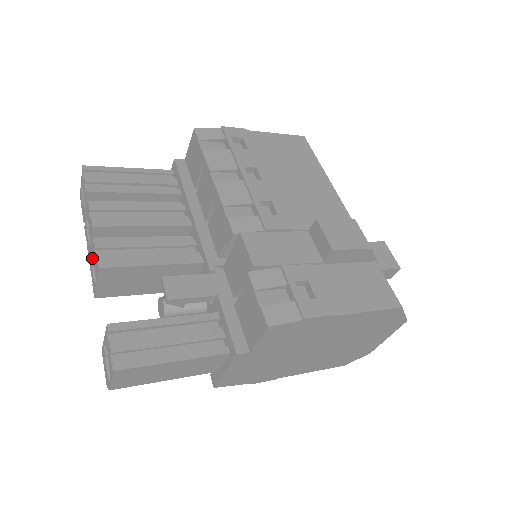
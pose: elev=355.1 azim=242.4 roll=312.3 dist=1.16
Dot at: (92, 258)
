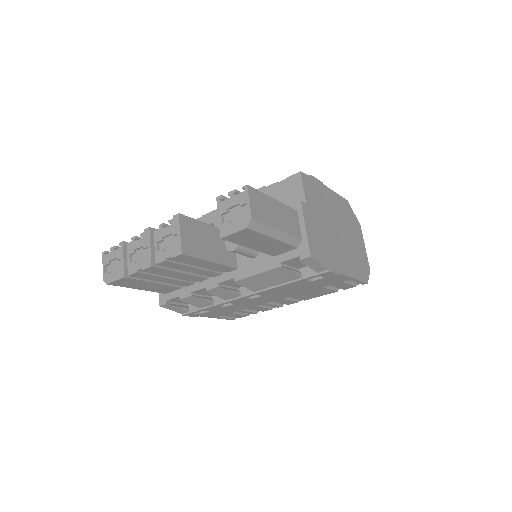
Dot at: (158, 251)
